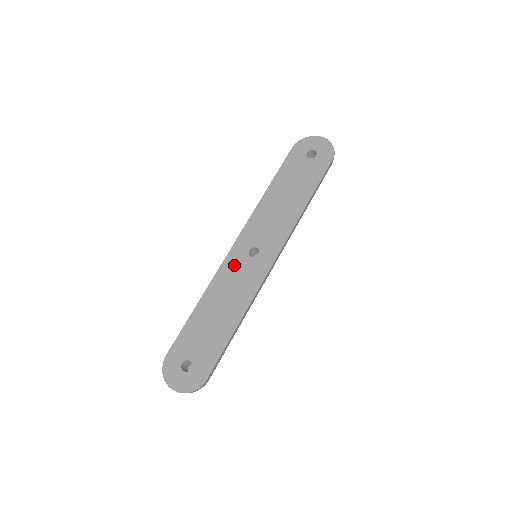
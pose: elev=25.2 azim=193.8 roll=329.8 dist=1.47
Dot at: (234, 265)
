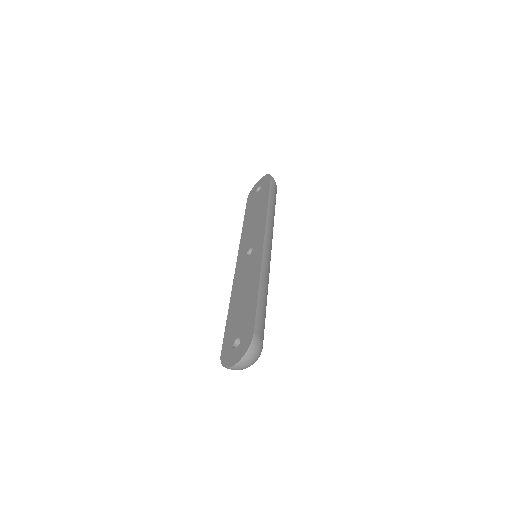
Dot at: (241, 269)
